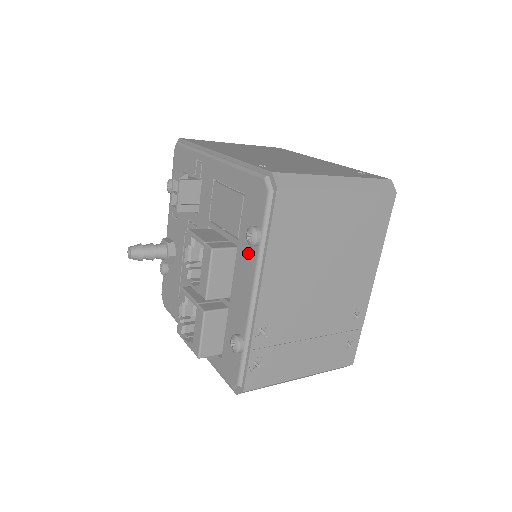
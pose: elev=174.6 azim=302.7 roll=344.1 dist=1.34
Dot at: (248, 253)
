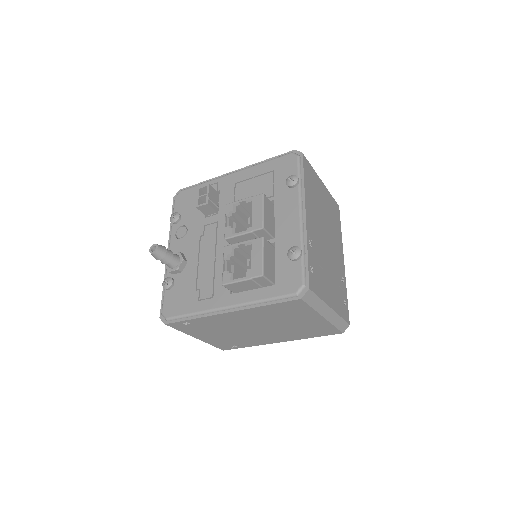
Dot at: (288, 195)
